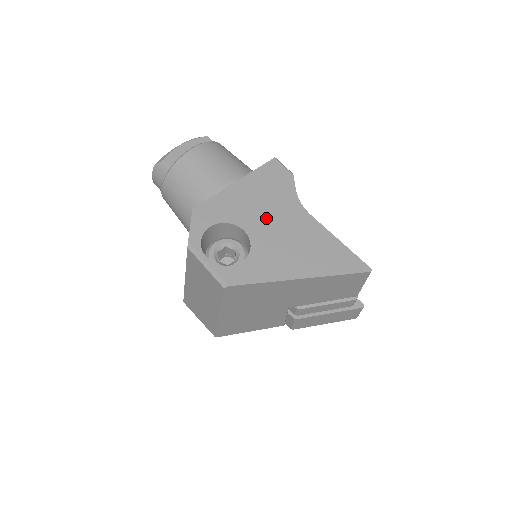
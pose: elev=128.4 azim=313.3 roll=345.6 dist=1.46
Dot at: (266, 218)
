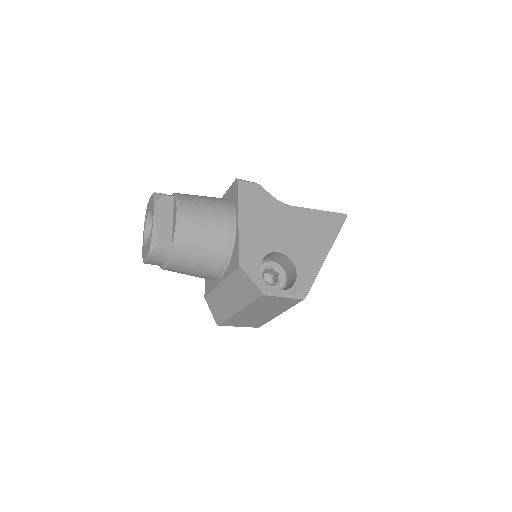
Dot at: (278, 232)
